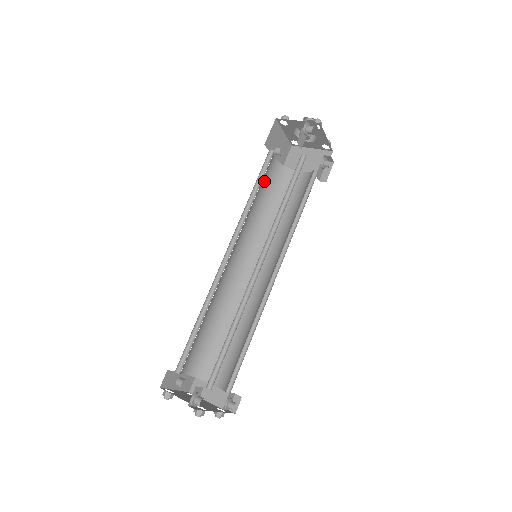
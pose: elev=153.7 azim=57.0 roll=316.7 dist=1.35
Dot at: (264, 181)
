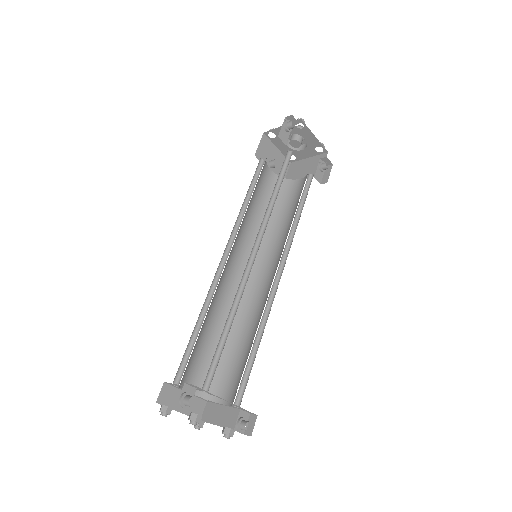
Dot at: (261, 191)
